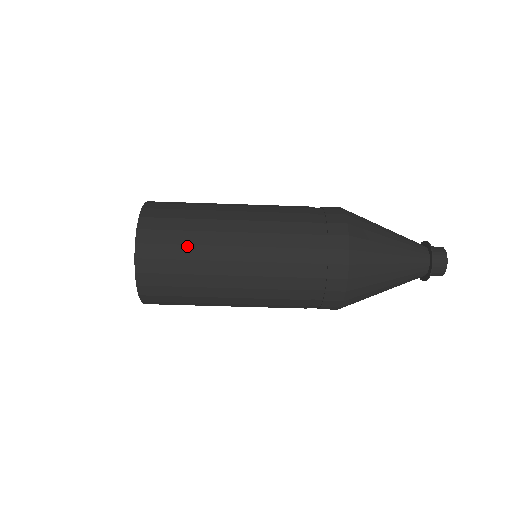
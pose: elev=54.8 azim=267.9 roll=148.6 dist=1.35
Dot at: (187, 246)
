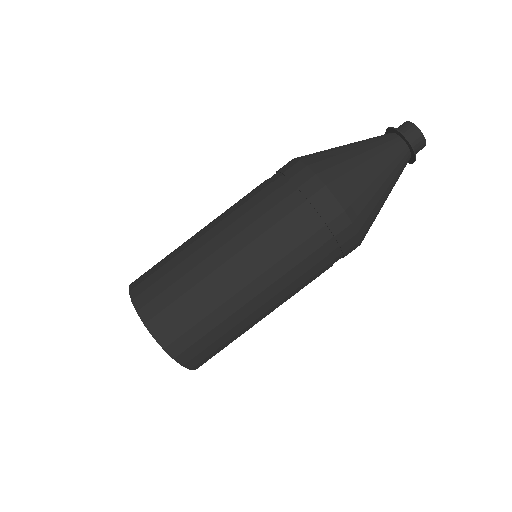
Dot at: (170, 261)
